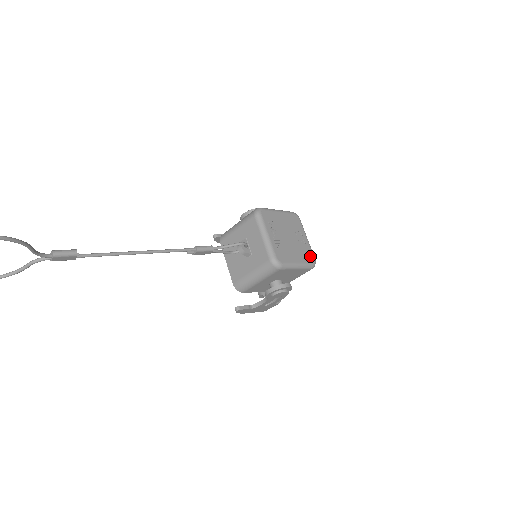
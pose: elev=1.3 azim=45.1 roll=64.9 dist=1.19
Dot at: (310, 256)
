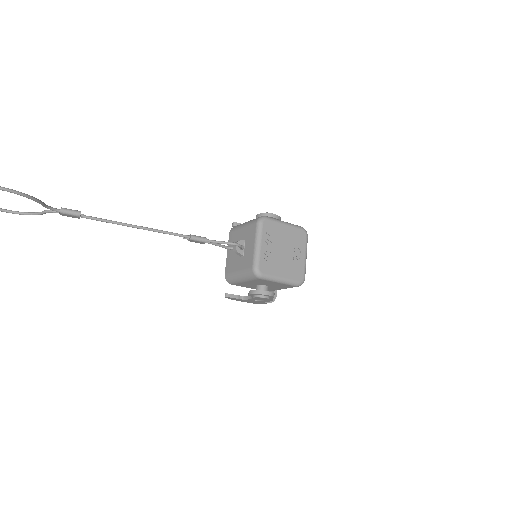
Dot at: (300, 274)
